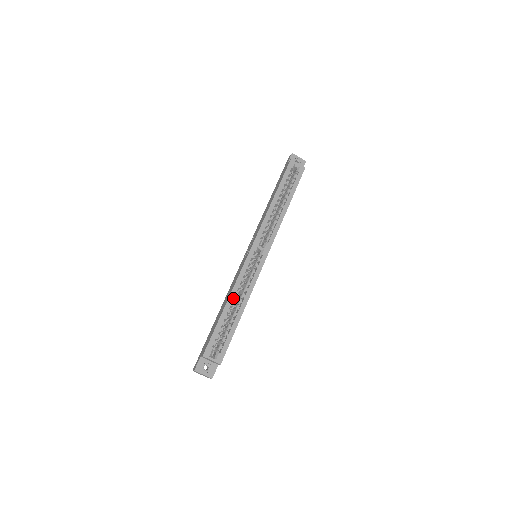
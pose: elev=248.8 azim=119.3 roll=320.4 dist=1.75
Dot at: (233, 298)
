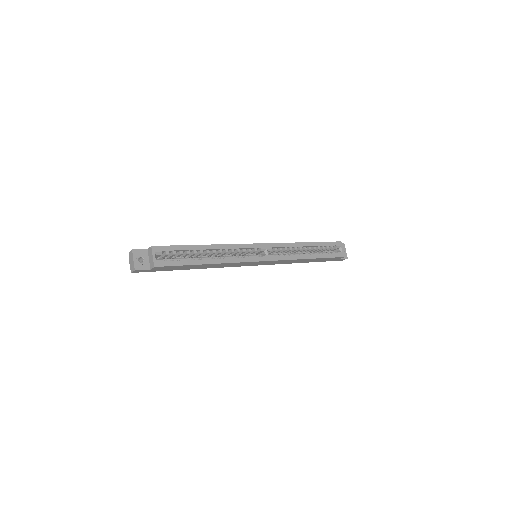
Dot at: (214, 248)
